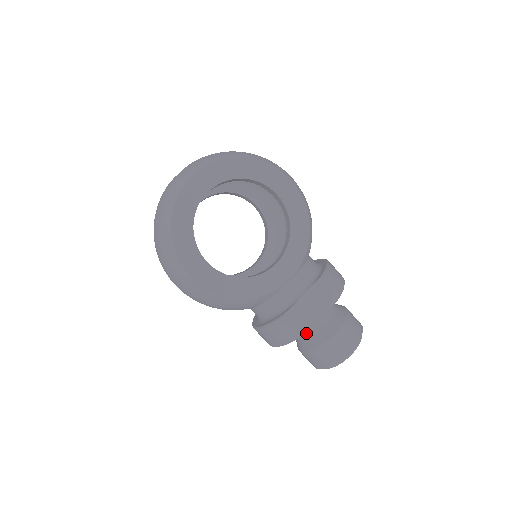
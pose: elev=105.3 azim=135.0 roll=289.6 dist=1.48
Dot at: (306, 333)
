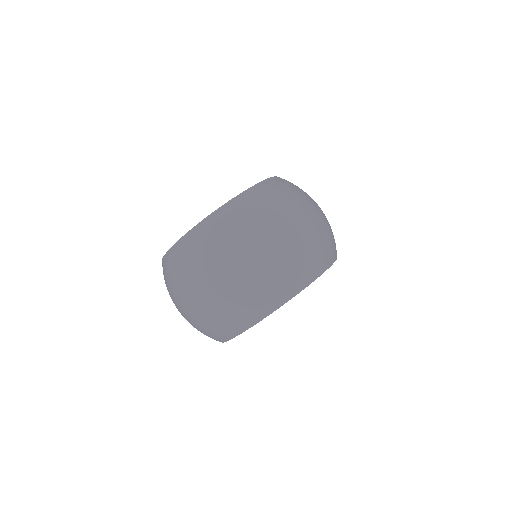
Dot at: occluded
